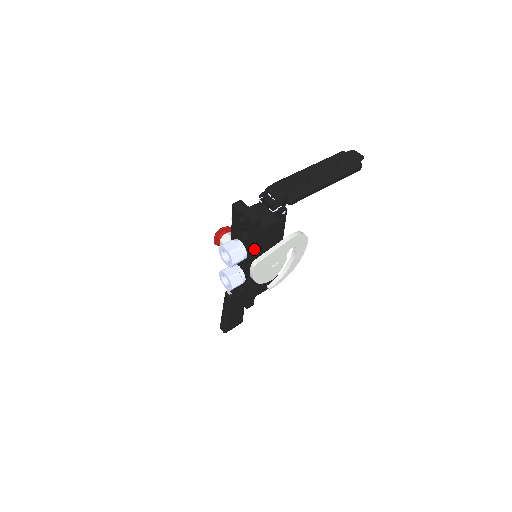
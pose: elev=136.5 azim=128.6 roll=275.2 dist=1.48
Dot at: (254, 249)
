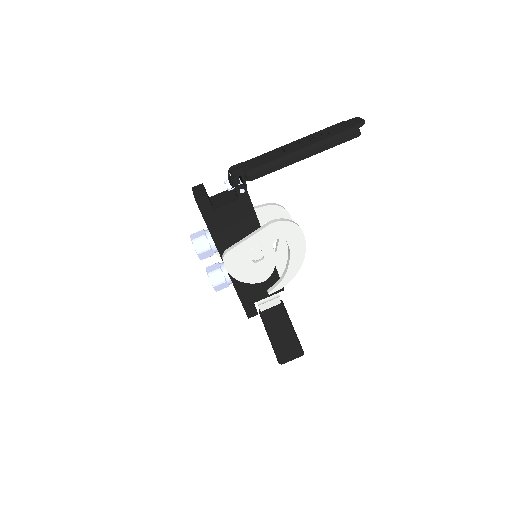
Dot at: (217, 236)
